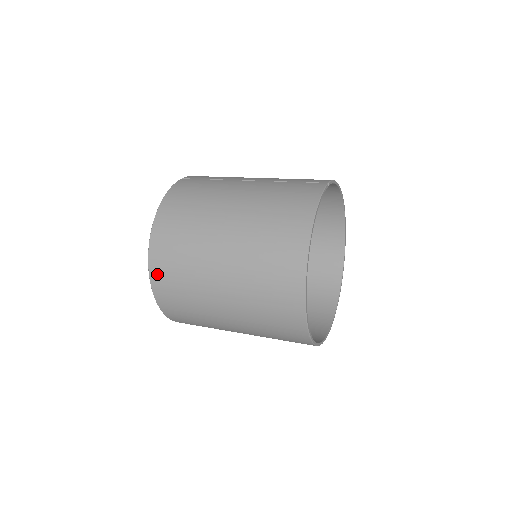
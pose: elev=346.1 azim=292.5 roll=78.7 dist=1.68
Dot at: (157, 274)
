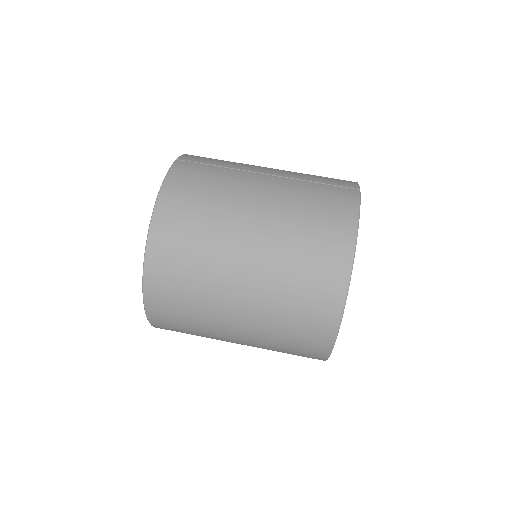
Dot at: (154, 284)
